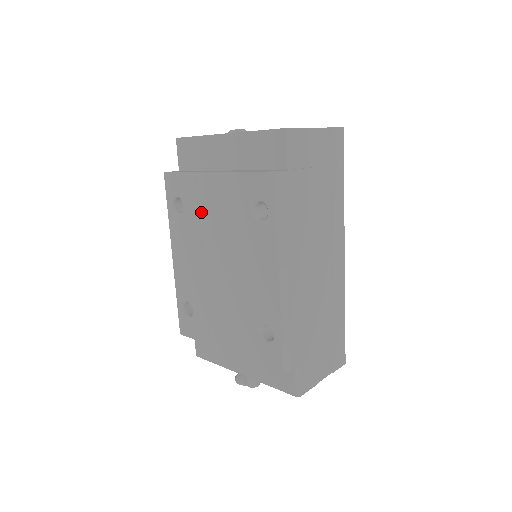
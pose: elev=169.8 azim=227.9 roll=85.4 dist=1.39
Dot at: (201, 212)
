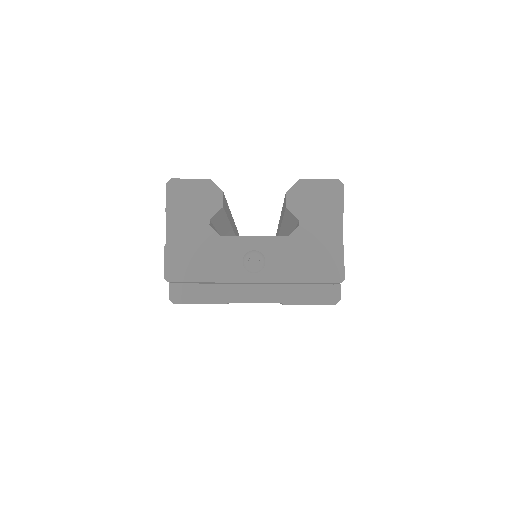
Dot at: occluded
